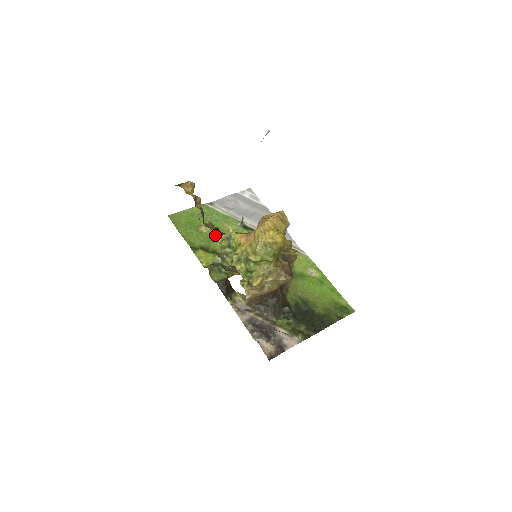
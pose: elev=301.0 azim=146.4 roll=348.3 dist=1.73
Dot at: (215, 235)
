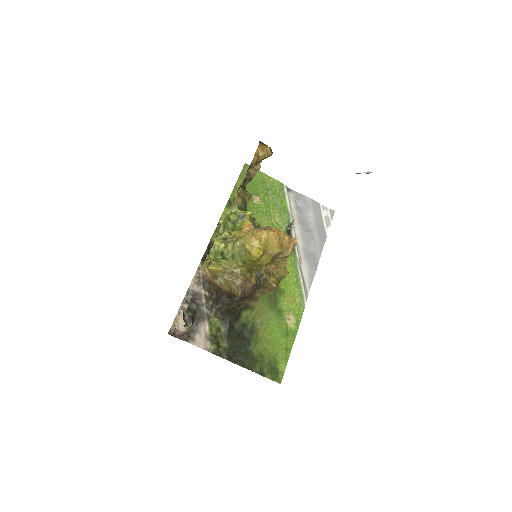
Dot at: (234, 204)
